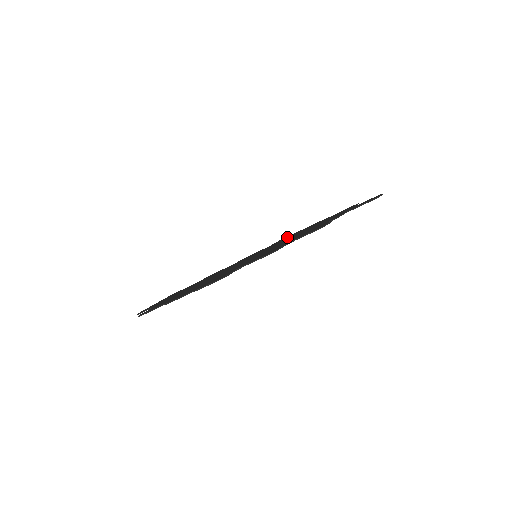
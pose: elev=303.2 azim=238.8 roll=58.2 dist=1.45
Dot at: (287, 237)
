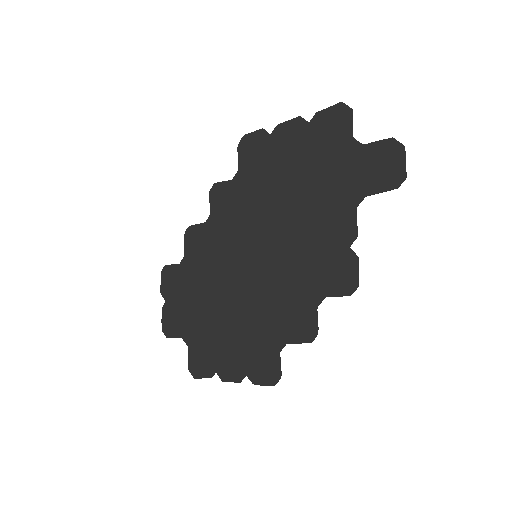
Dot at: (257, 164)
